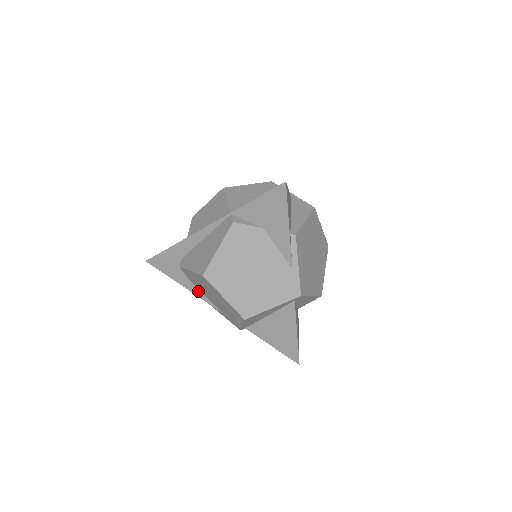
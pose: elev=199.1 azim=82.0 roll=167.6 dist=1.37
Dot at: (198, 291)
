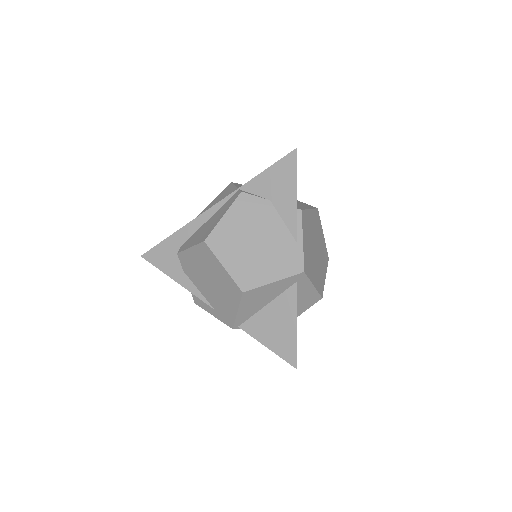
Dot at: (192, 285)
